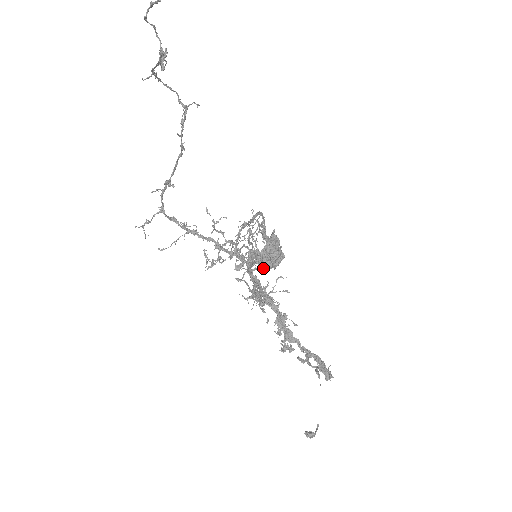
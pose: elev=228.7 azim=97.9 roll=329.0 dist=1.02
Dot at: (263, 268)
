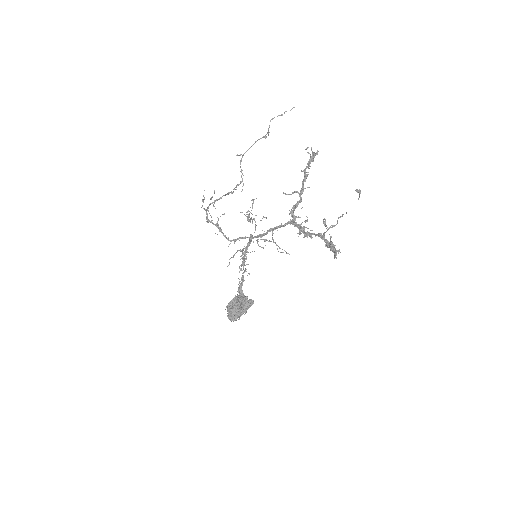
Dot at: (237, 303)
